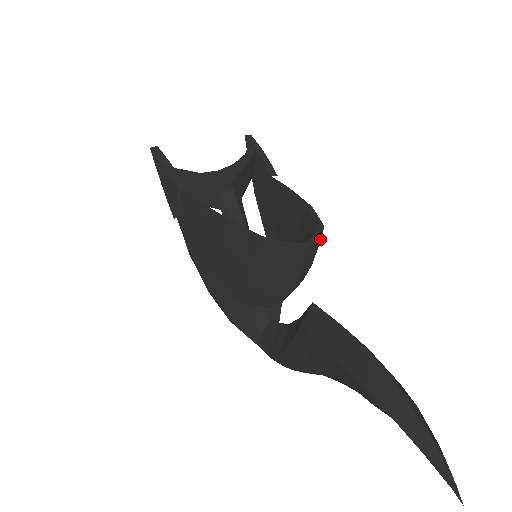
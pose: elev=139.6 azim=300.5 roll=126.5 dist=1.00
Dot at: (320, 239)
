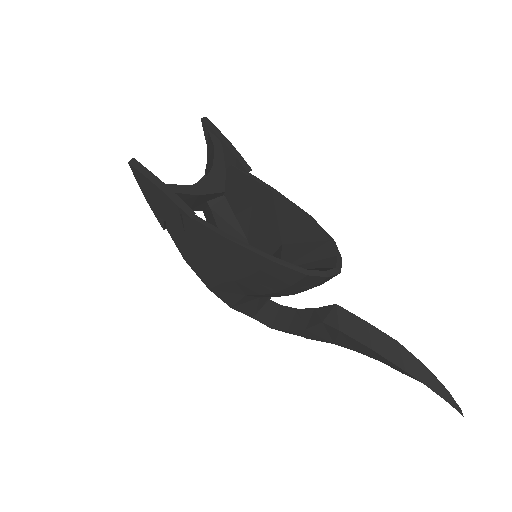
Dot at: (341, 258)
